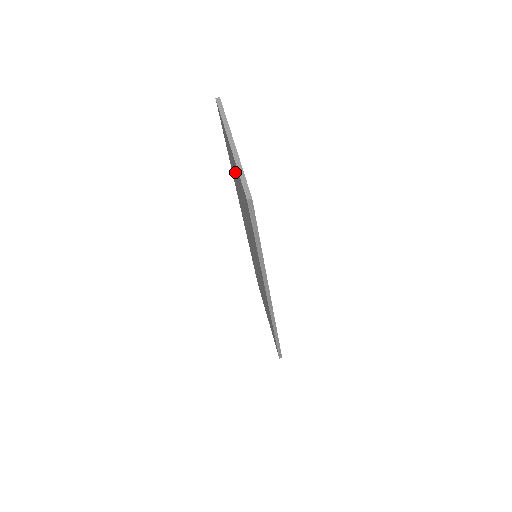
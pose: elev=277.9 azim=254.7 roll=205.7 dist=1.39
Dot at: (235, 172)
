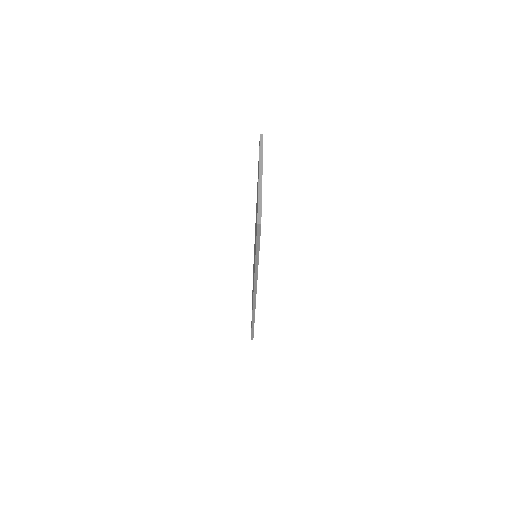
Dot at: occluded
